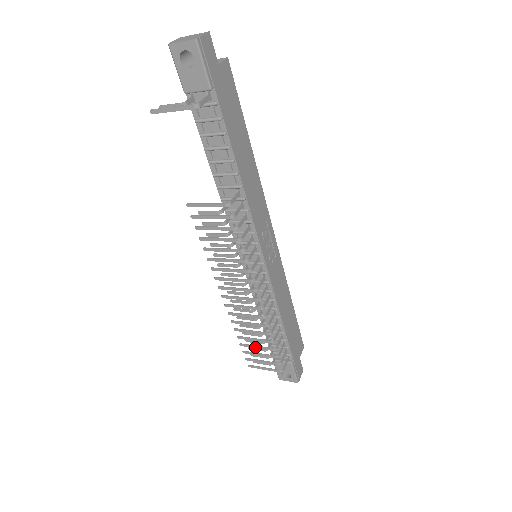
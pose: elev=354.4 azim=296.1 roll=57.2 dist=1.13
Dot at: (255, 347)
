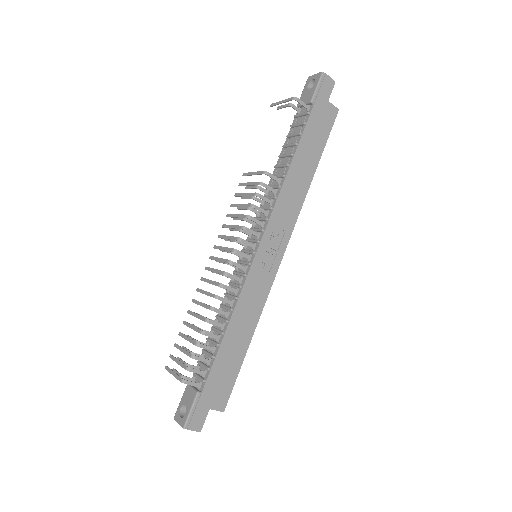
Dot at: (186, 338)
